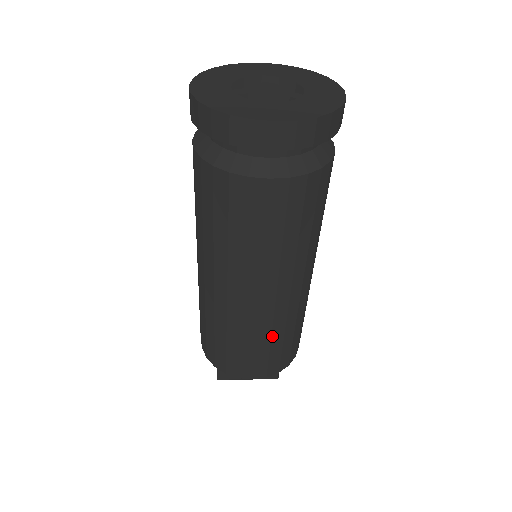
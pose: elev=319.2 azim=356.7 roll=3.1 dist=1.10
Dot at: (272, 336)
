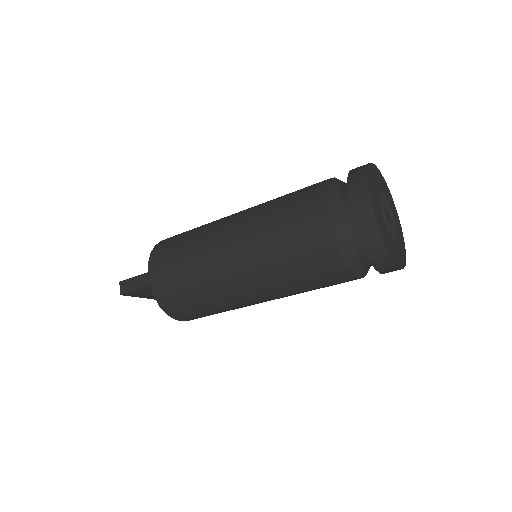
Dot at: occluded
